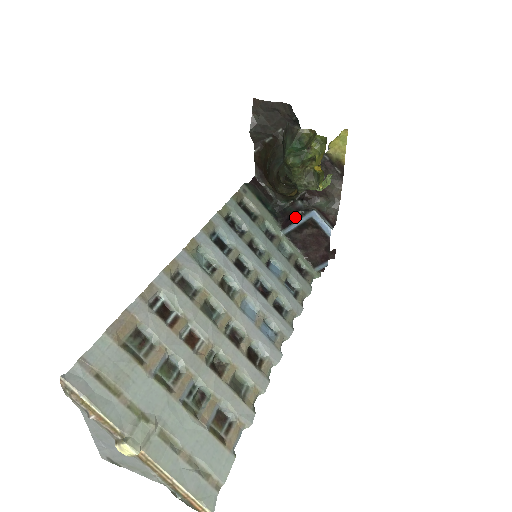
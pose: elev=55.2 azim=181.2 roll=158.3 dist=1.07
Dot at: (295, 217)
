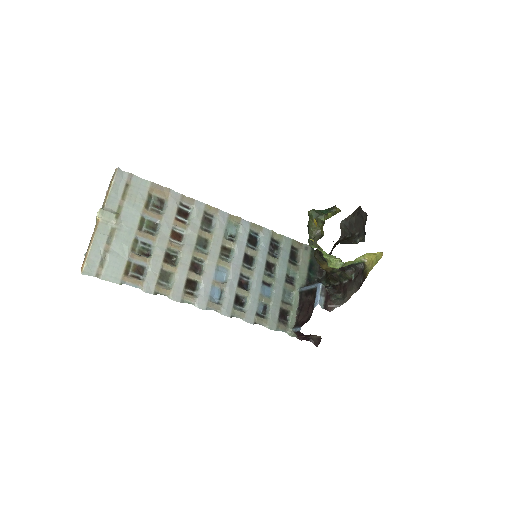
Dot at: occluded
